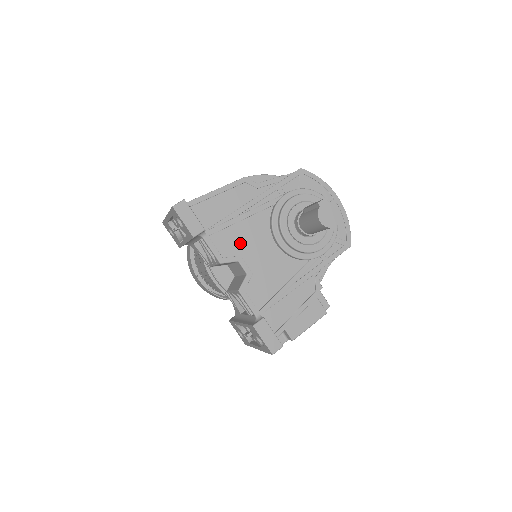
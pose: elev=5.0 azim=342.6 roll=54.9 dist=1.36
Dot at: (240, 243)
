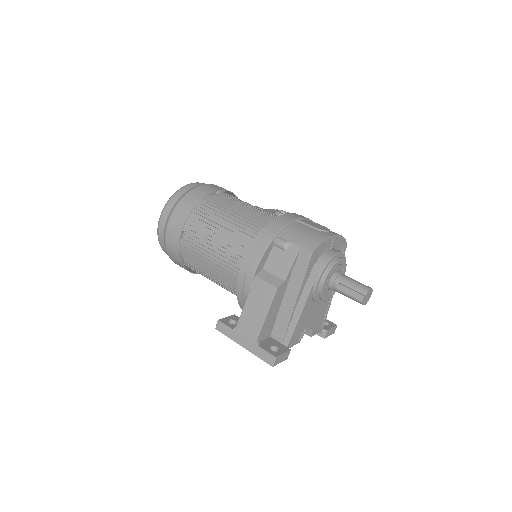
Dot at: (303, 326)
